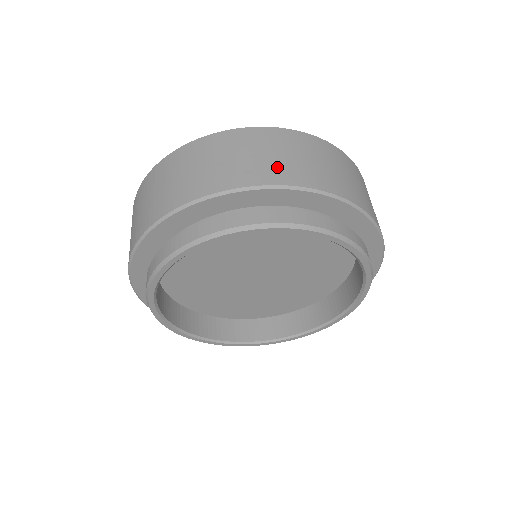
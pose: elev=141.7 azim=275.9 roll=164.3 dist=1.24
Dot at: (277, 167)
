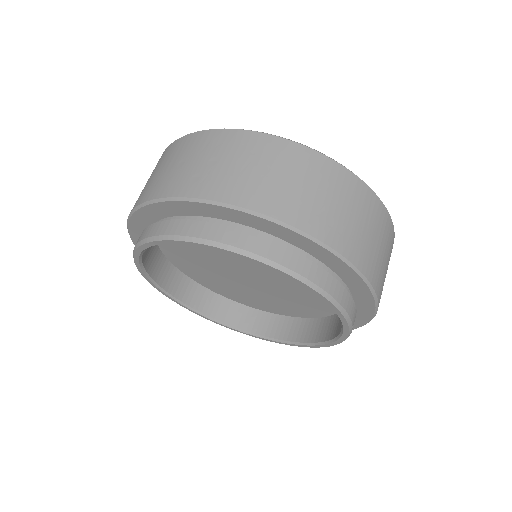
Dot at: (222, 179)
